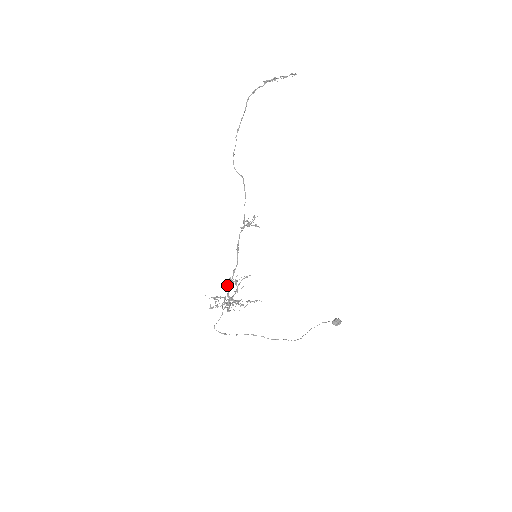
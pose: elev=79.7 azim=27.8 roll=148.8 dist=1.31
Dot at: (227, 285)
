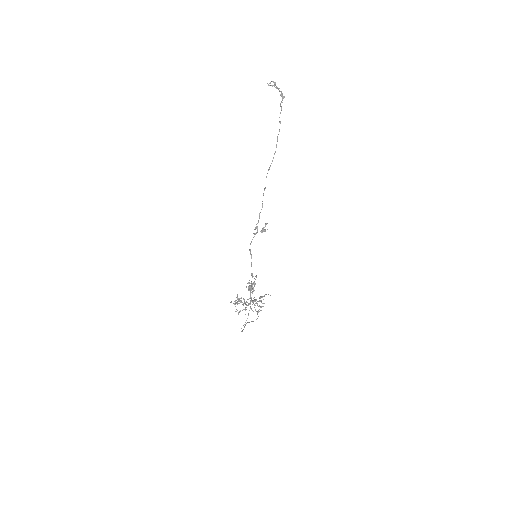
Dot at: occluded
